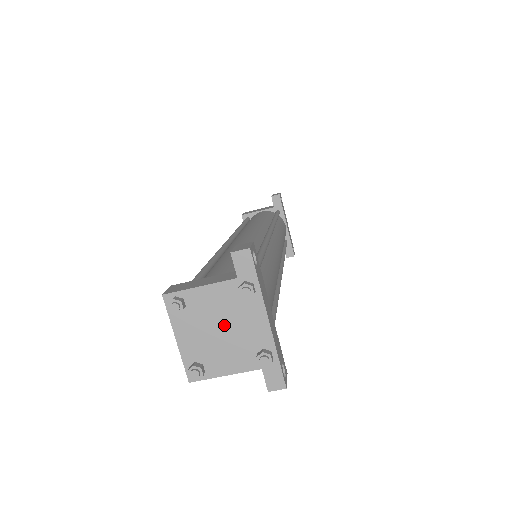
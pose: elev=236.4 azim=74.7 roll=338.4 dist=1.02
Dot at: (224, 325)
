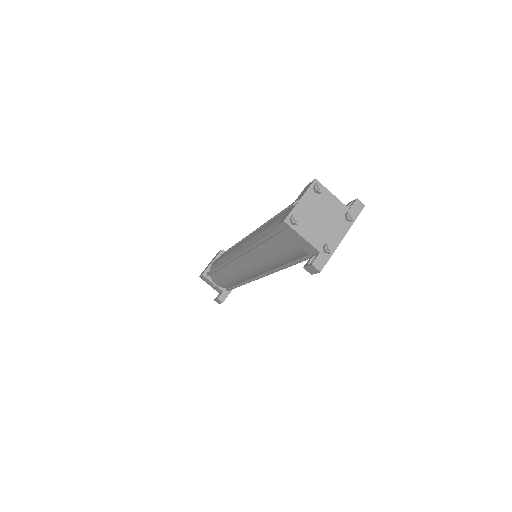
Dot at: (325, 218)
